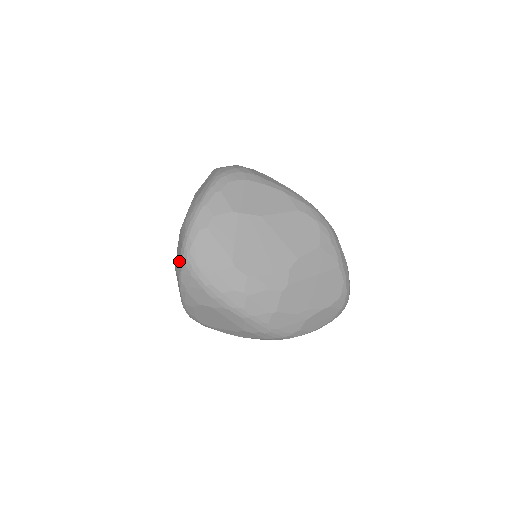
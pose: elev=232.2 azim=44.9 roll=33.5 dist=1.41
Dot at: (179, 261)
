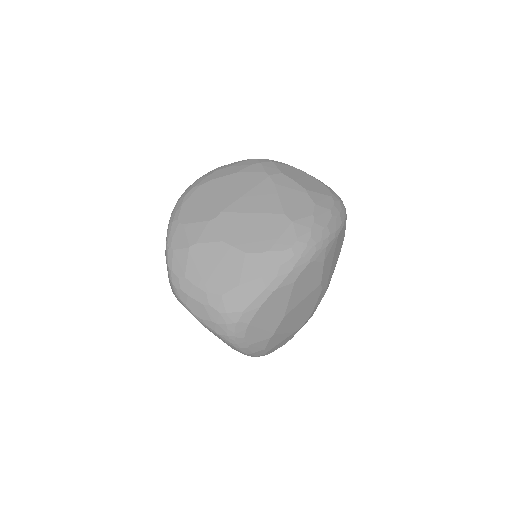
Dot at: occluded
